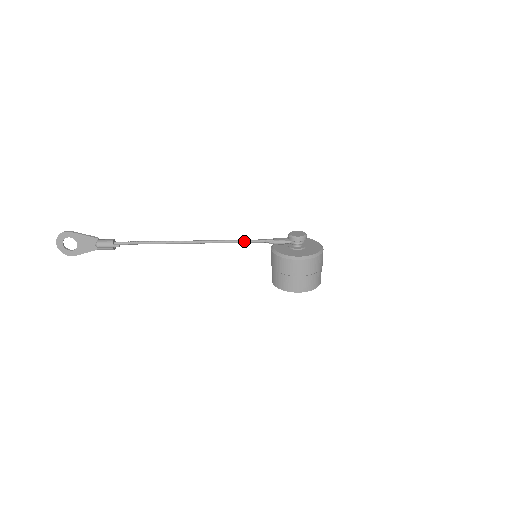
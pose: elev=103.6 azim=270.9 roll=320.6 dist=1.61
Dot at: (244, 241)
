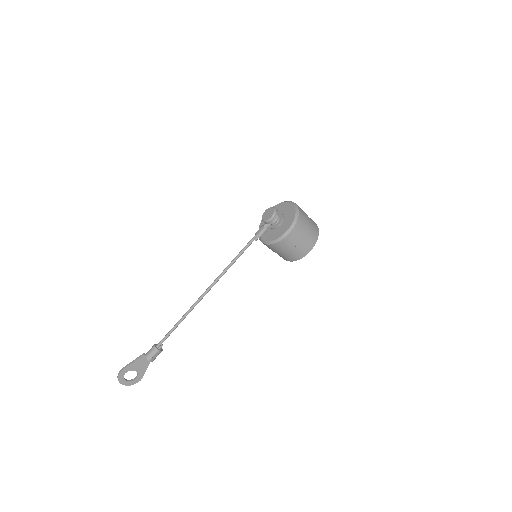
Dot at: (238, 257)
